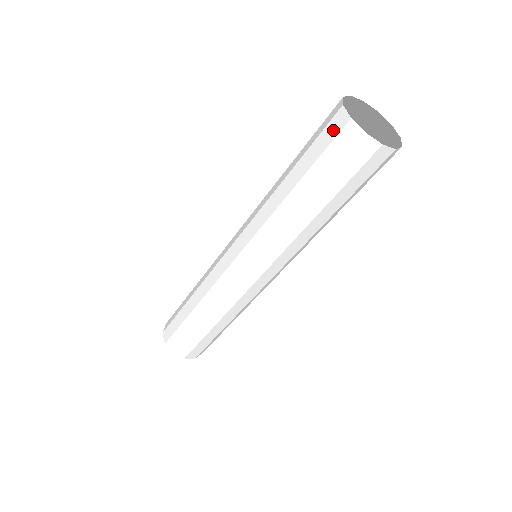
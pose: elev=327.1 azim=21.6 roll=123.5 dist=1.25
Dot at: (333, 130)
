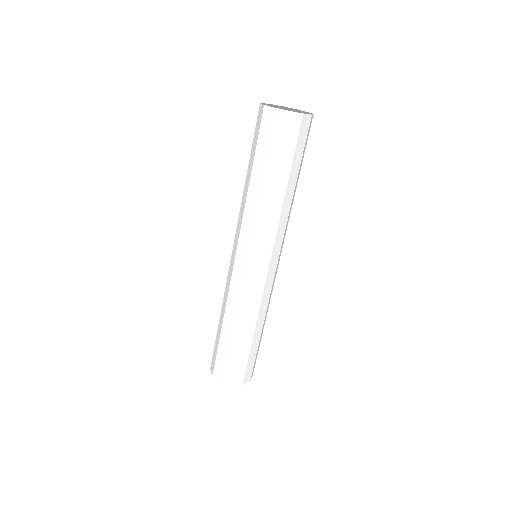
Dot at: occluded
